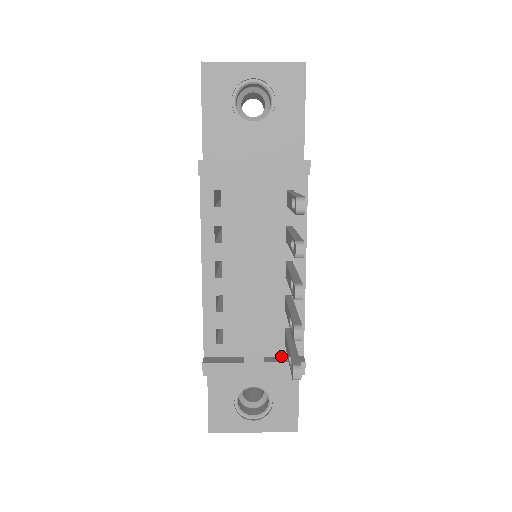
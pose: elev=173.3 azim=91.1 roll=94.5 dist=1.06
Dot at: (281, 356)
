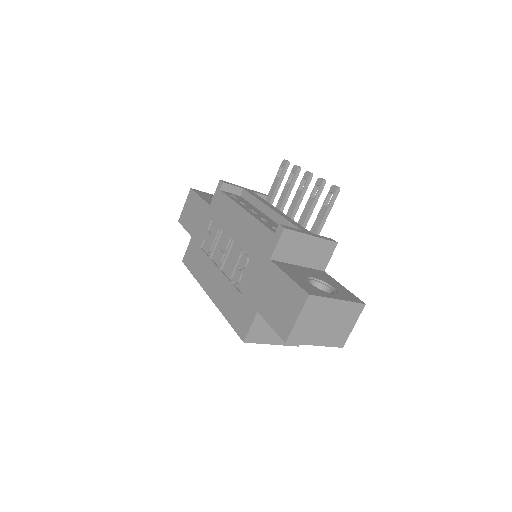
Dot at: occluded
